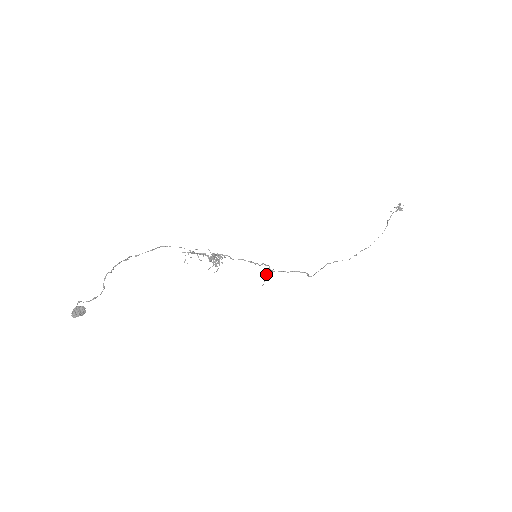
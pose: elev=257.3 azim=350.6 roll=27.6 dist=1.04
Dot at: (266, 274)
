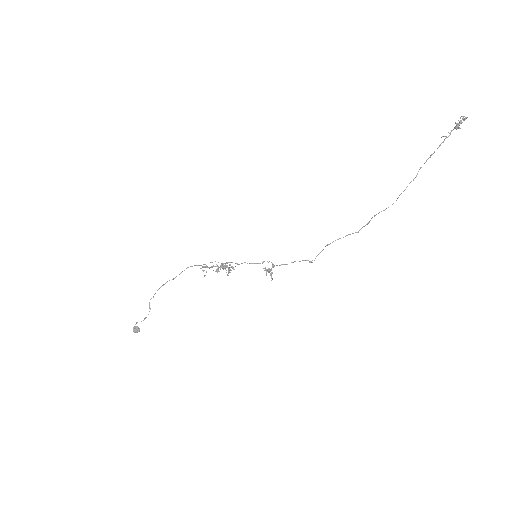
Dot at: (268, 271)
